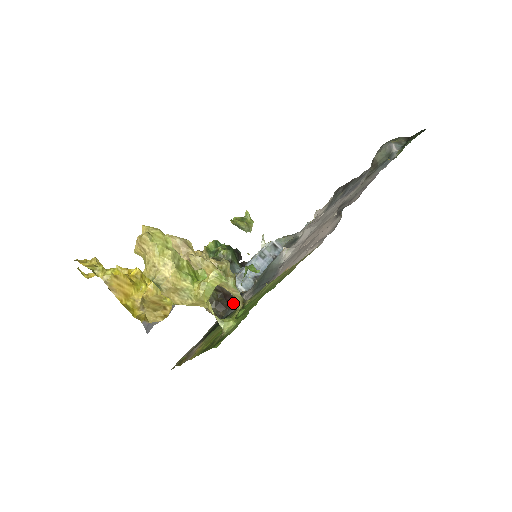
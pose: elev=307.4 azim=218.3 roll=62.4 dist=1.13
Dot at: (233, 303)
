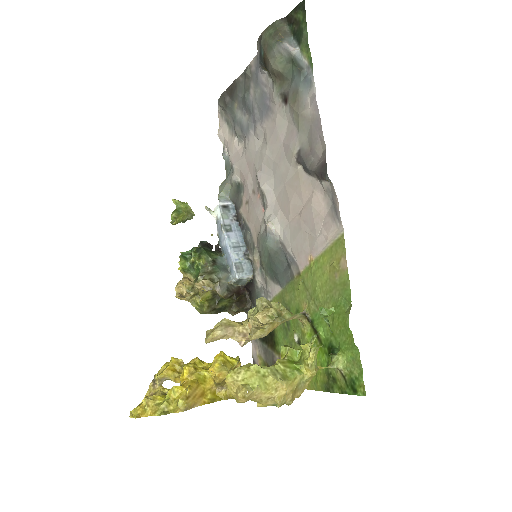
Dot at: (252, 294)
